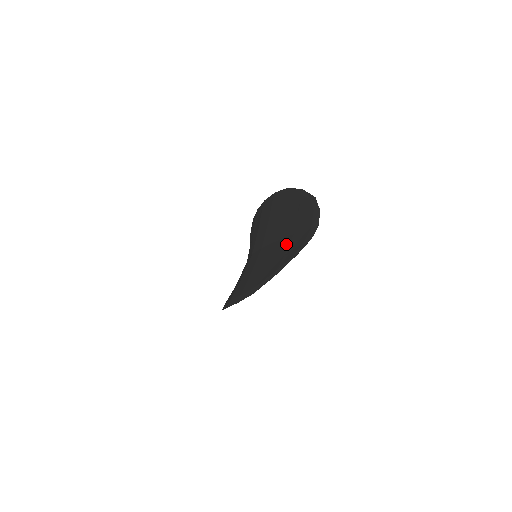
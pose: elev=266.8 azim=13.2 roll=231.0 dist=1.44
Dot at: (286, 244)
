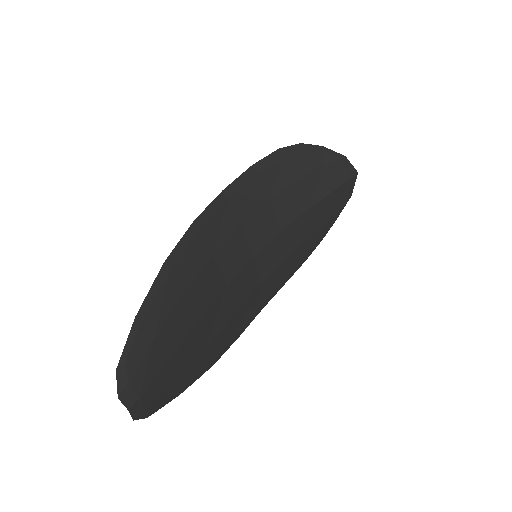
Dot at: (173, 361)
